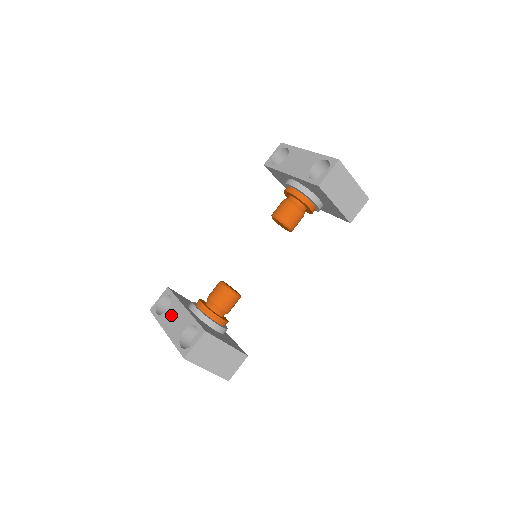
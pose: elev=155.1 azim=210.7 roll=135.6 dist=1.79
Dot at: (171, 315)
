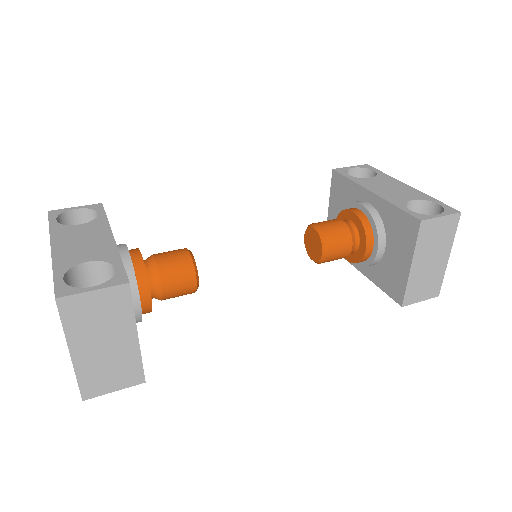
Dot at: (81, 233)
